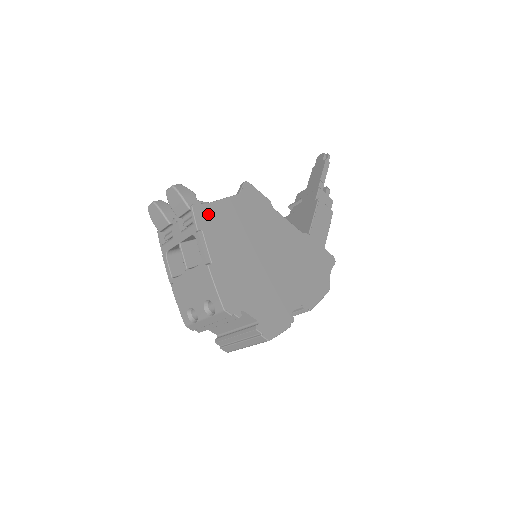
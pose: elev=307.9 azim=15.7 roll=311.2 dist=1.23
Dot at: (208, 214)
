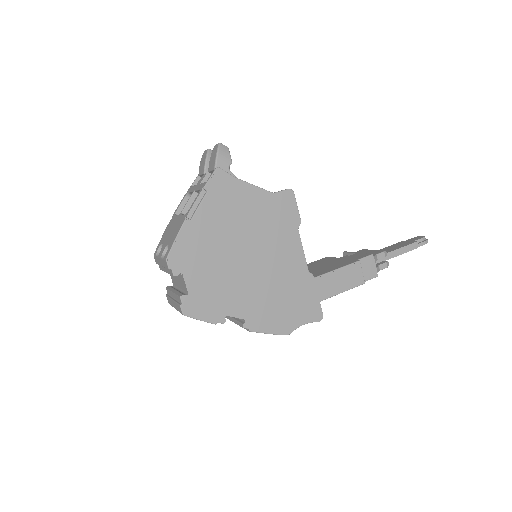
Dot at: (226, 184)
